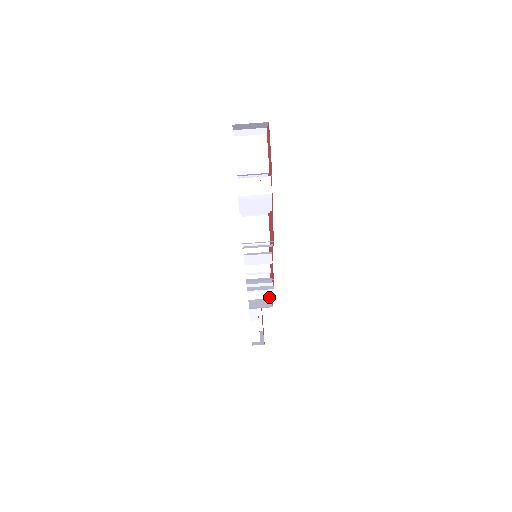
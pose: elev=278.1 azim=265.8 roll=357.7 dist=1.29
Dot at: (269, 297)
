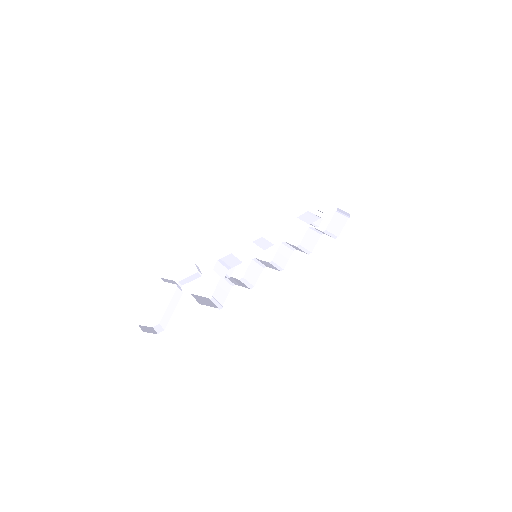
Dot at: (199, 303)
